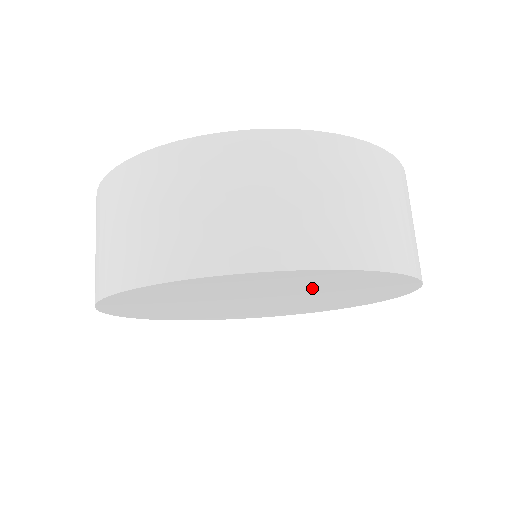
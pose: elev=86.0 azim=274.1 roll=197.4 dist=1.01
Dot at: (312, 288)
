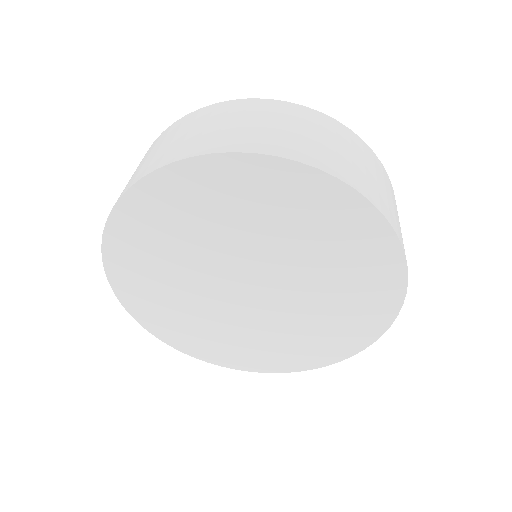
Dot at: (301, 241)
